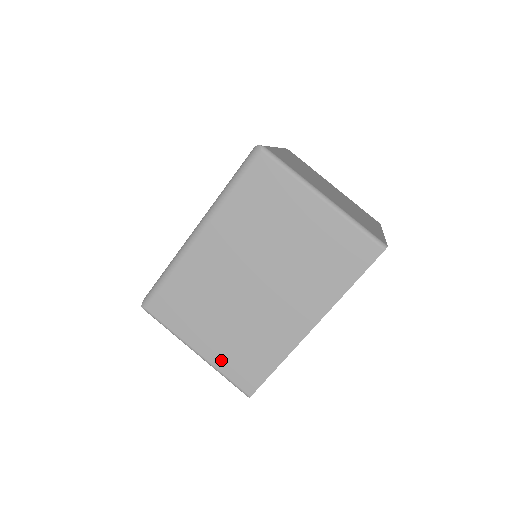
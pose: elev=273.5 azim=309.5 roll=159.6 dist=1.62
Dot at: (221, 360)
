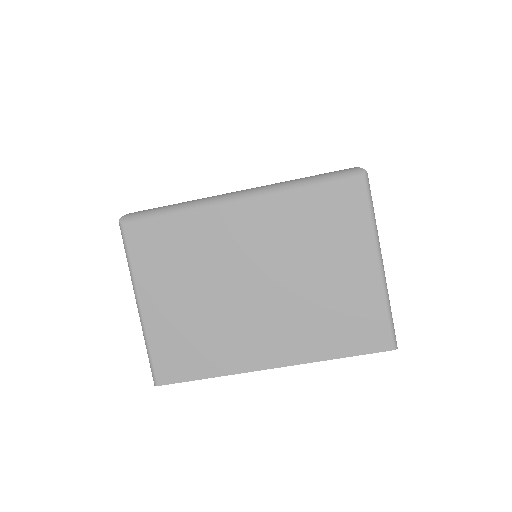
Dot at: (158, 331)
